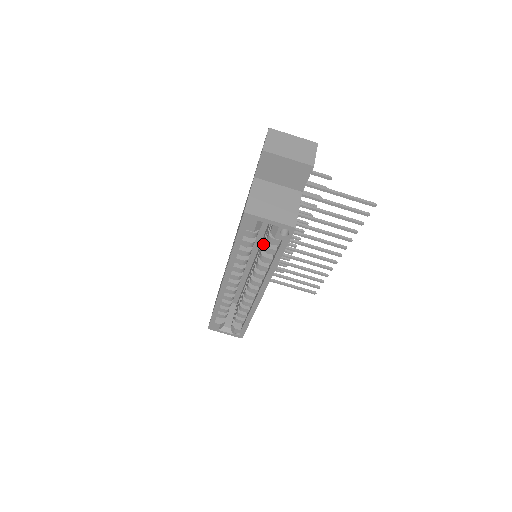
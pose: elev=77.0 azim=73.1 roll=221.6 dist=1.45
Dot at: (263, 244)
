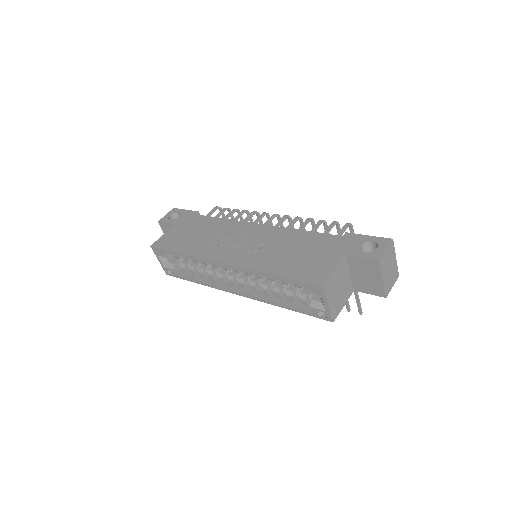
Dot at: occluded
